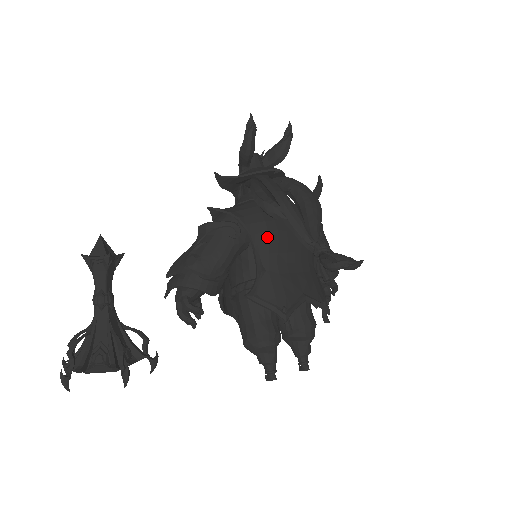
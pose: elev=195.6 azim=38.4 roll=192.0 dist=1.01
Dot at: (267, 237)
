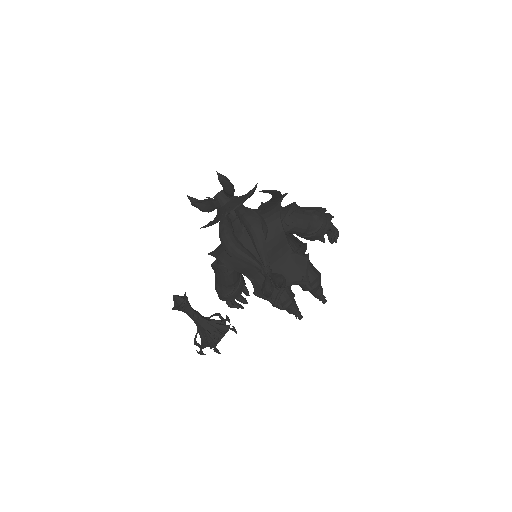
Dot at: (241, 266)
